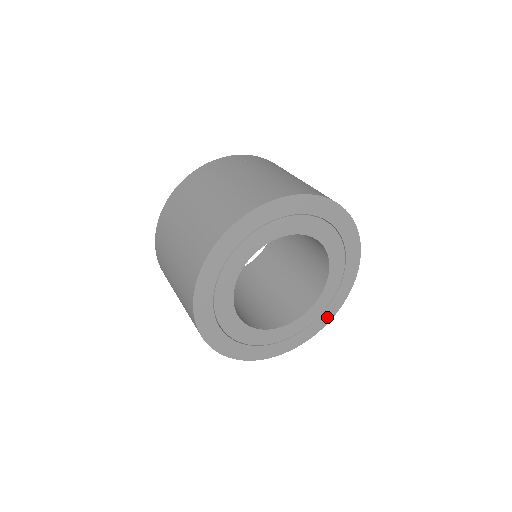
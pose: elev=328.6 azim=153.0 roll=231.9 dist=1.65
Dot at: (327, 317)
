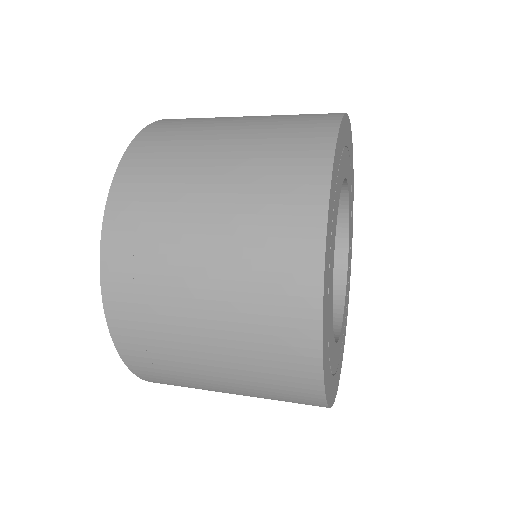
Dot at: (334, 391)
